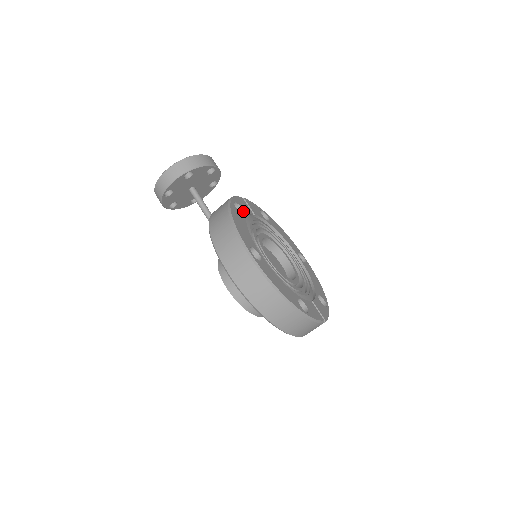
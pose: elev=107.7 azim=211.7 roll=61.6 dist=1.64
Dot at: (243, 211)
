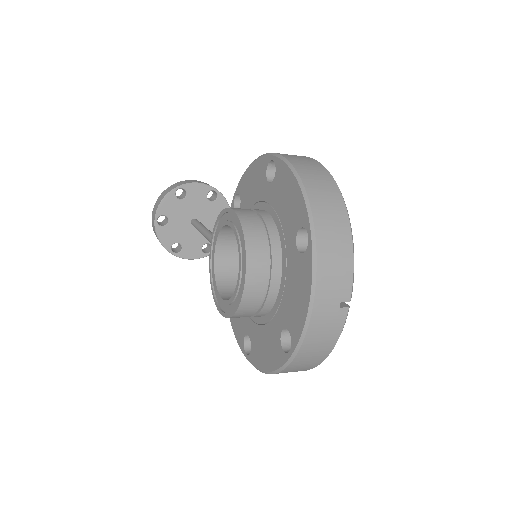
Dot at: occluded
